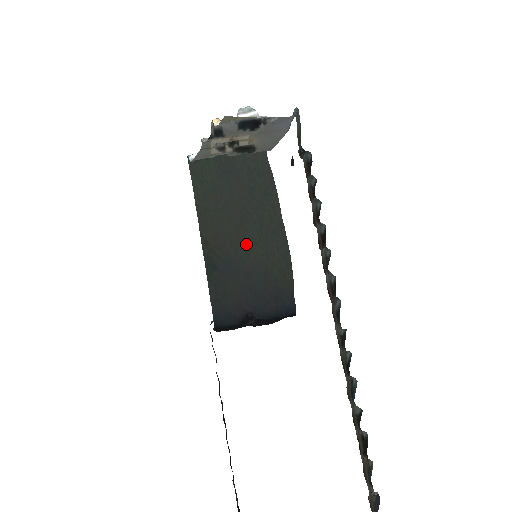
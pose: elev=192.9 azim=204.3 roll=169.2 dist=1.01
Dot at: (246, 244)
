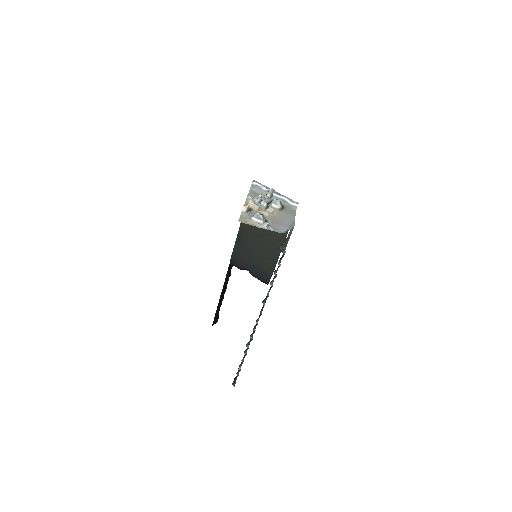
Dot at: (256, 246)
